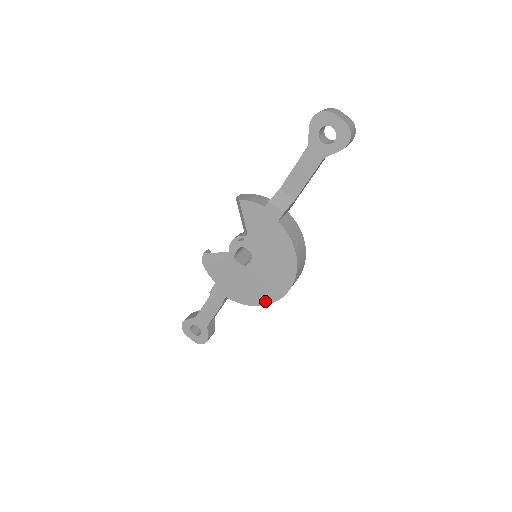
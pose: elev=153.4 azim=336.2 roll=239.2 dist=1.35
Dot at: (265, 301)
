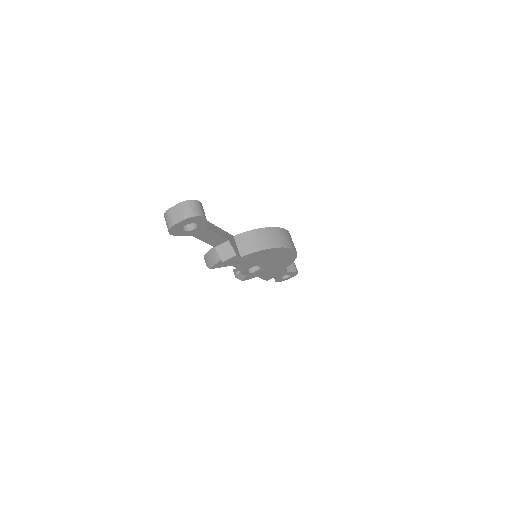
Dot at: (293, 259)
